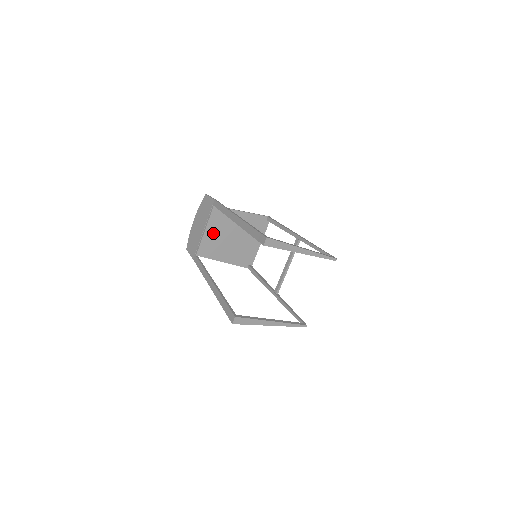
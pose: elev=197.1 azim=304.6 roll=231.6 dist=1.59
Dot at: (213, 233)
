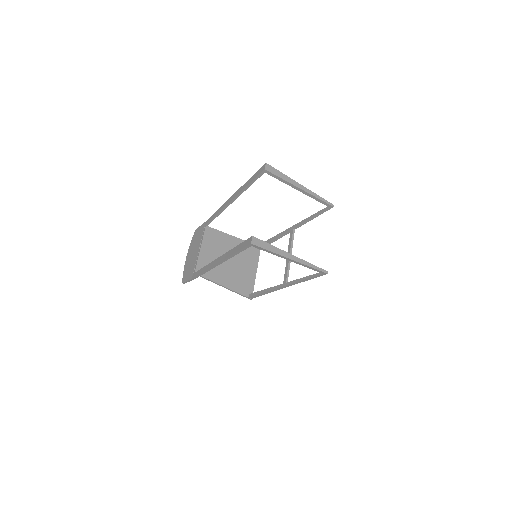
Dot at: (209, 252)
